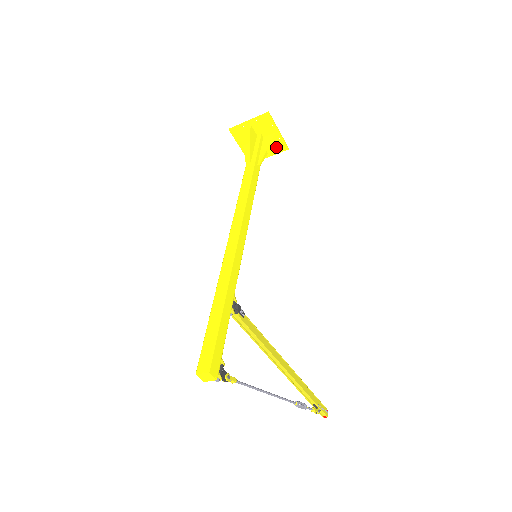
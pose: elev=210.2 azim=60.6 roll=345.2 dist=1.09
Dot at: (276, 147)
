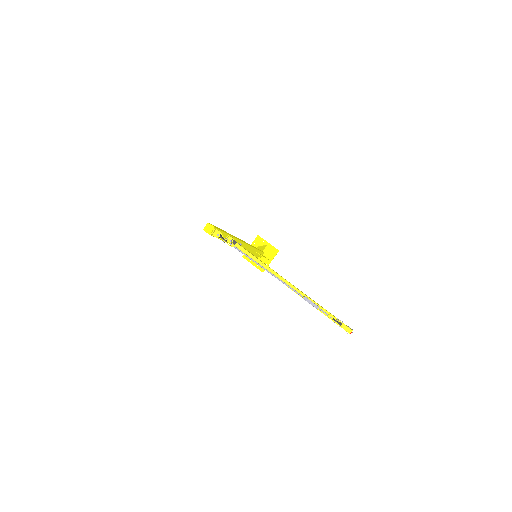
Dot at: (272, 253)
